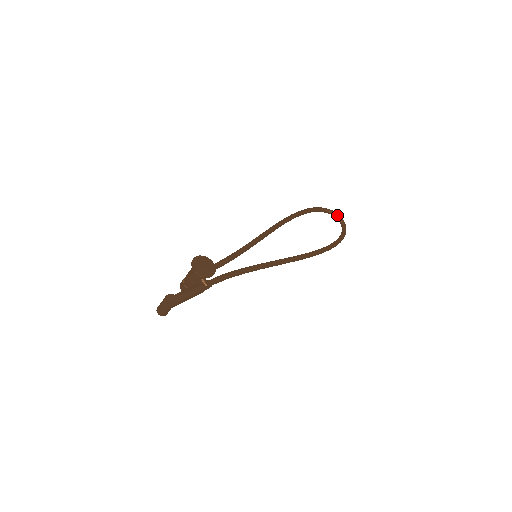
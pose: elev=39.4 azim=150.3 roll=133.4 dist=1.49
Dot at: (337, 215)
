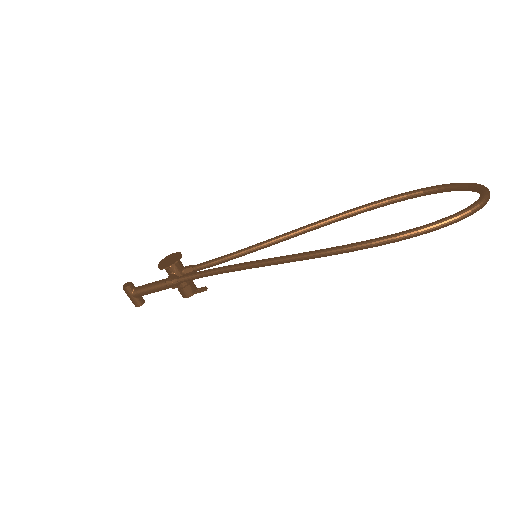
Dot at: (477, 187)
